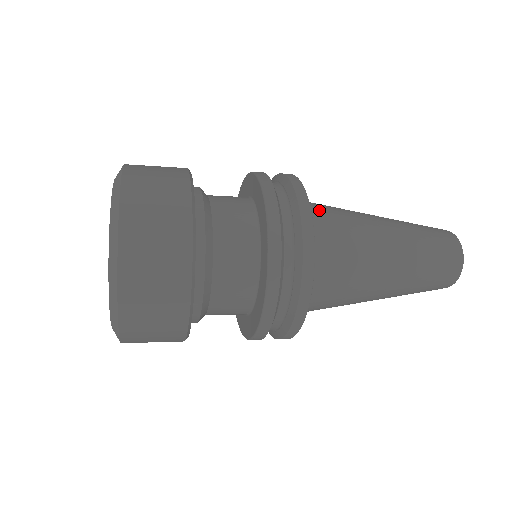
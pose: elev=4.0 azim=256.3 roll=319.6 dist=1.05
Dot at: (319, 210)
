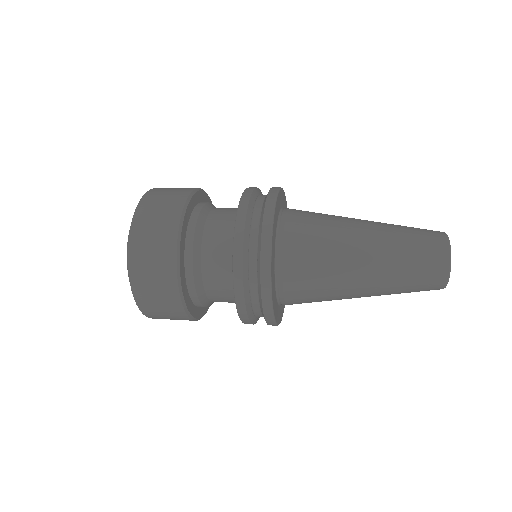
Dot at: (301, 210)
